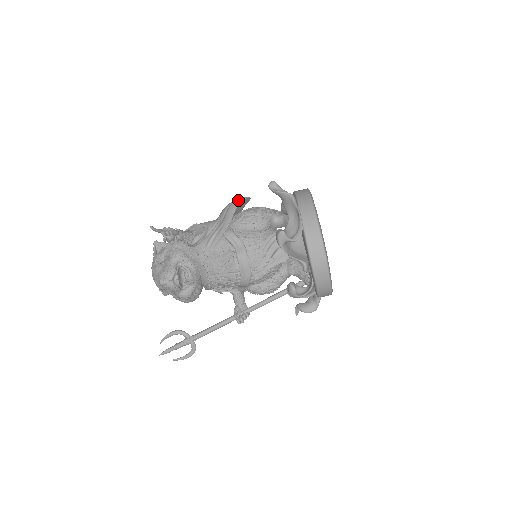
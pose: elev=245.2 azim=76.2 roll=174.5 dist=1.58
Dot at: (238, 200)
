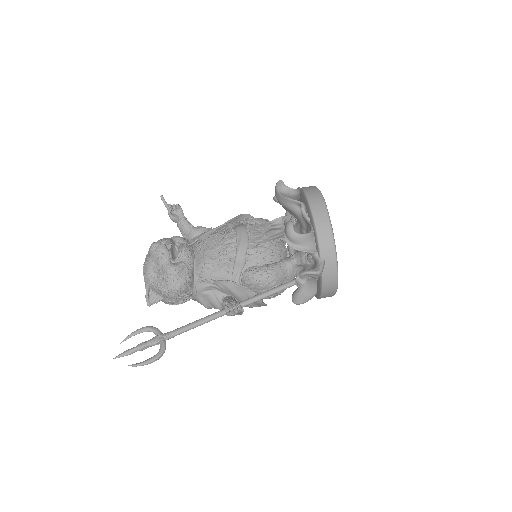
Dot at: (244, 215)
